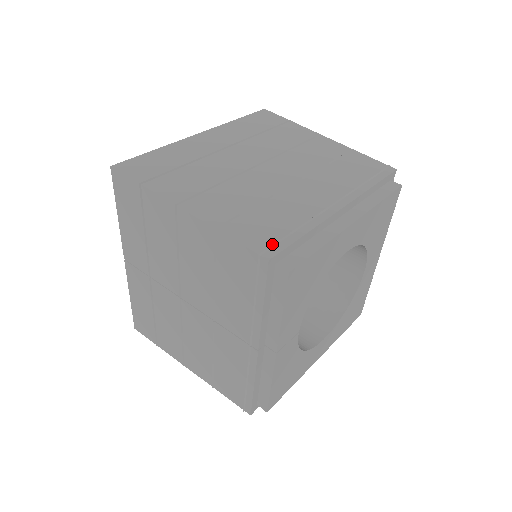
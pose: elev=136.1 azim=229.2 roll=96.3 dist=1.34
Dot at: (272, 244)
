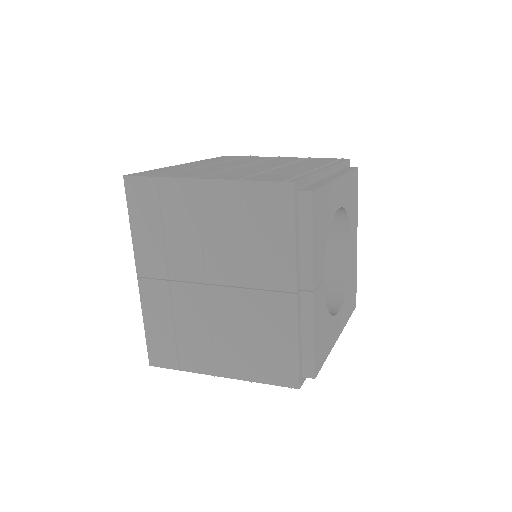
Dot at: (289, 179)
